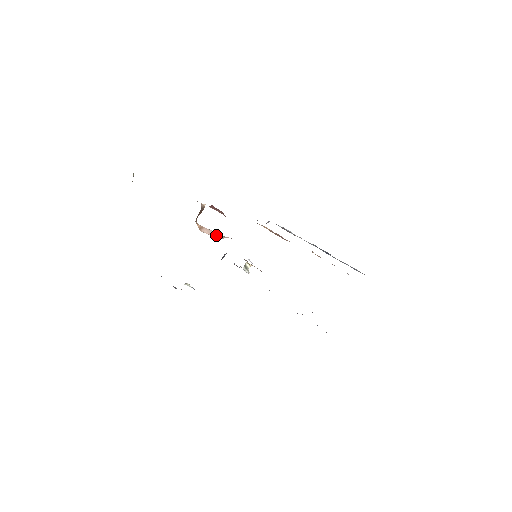
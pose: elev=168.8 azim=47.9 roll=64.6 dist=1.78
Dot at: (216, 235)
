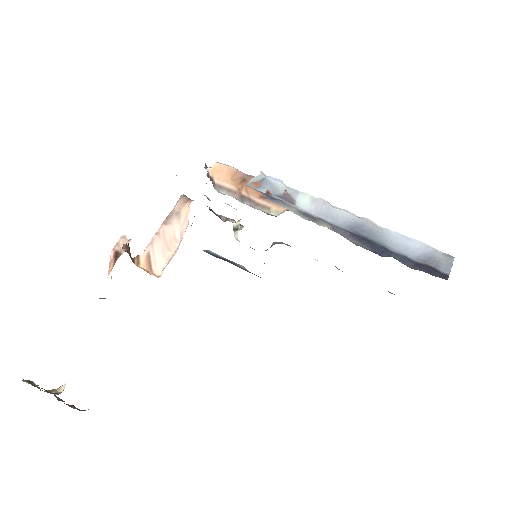
Dot at: (169, 234)
